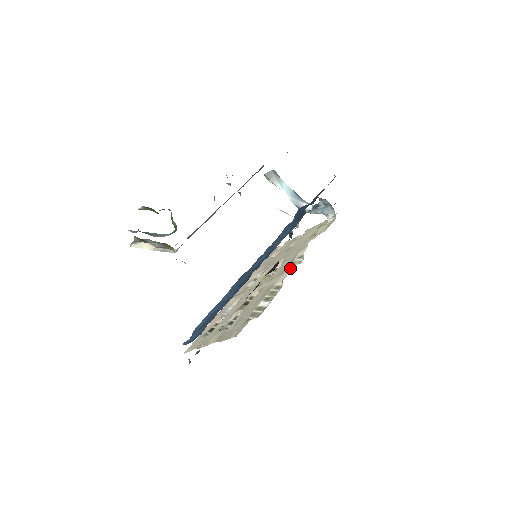
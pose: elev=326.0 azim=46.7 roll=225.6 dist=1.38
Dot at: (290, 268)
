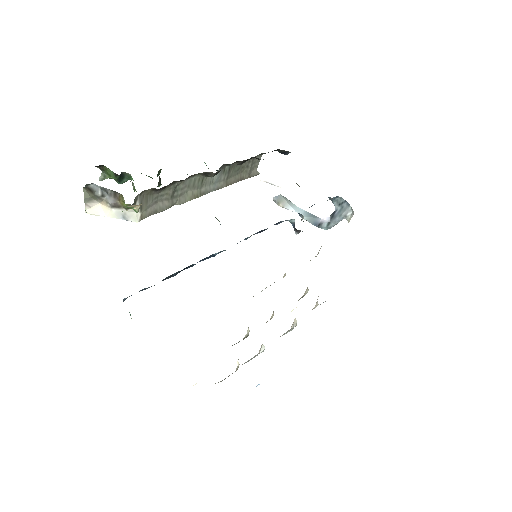
Dot at: occluded
